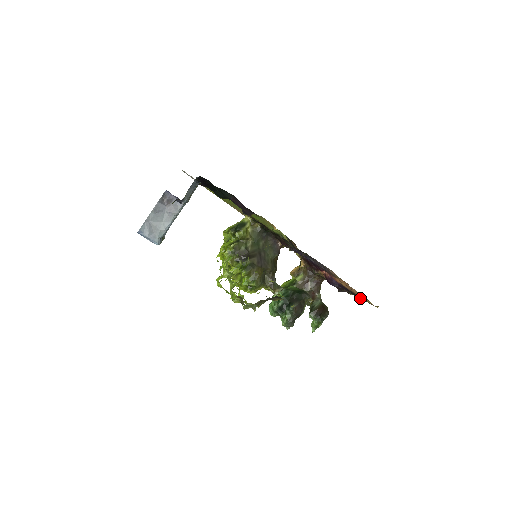
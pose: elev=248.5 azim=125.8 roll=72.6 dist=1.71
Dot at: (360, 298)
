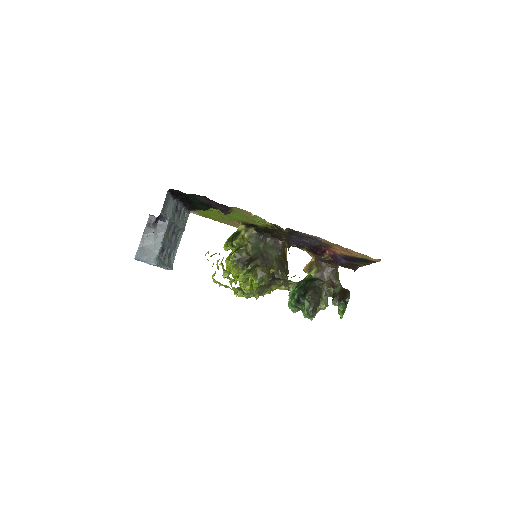
Dot at: (365, 261)
